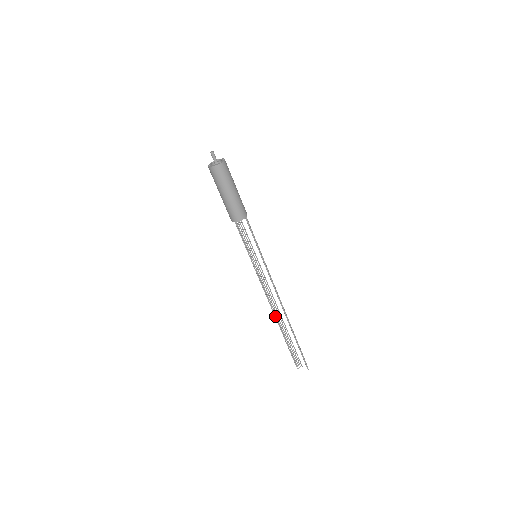
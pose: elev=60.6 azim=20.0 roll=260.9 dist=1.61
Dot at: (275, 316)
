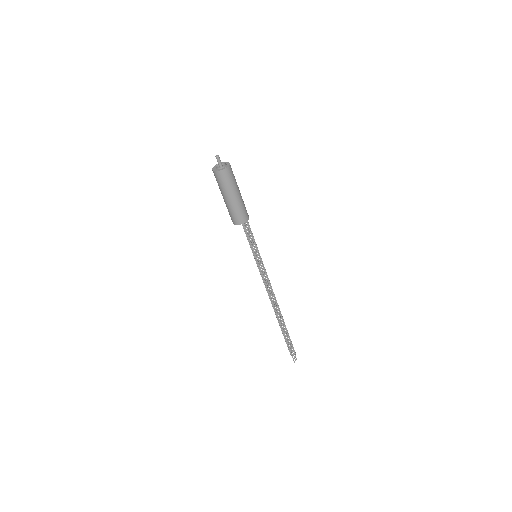
Dot at: (273, 307)
